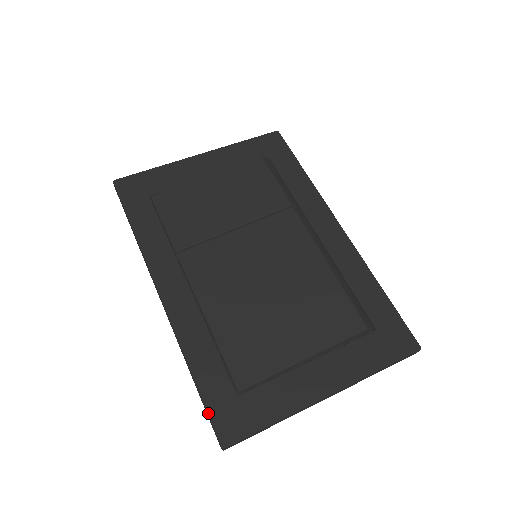
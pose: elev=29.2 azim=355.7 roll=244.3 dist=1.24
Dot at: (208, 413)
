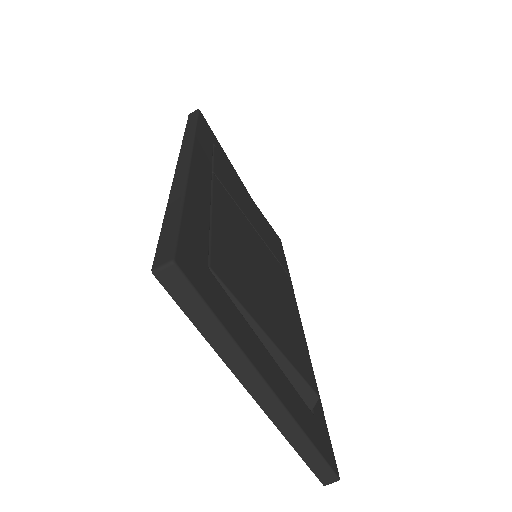
Dot at: (179, 229)
